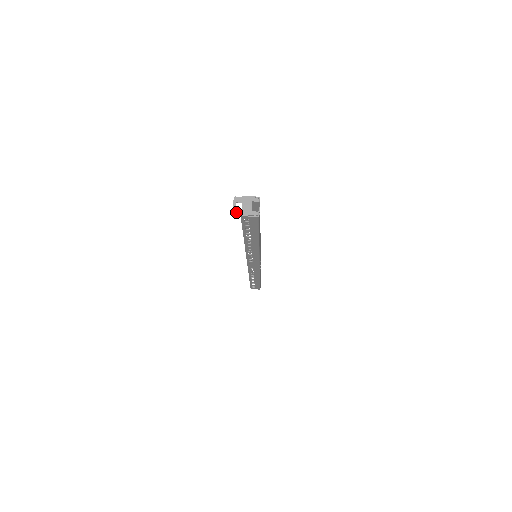
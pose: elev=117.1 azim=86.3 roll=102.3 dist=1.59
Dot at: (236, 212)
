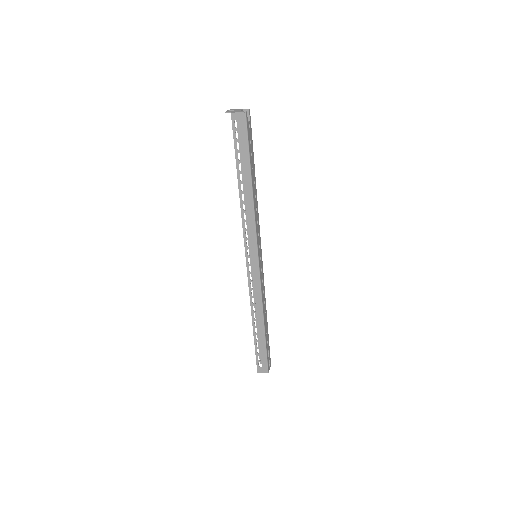
Dot at: (228, 112)
